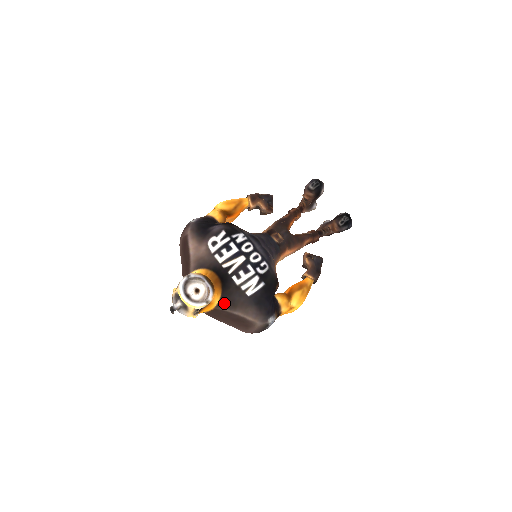
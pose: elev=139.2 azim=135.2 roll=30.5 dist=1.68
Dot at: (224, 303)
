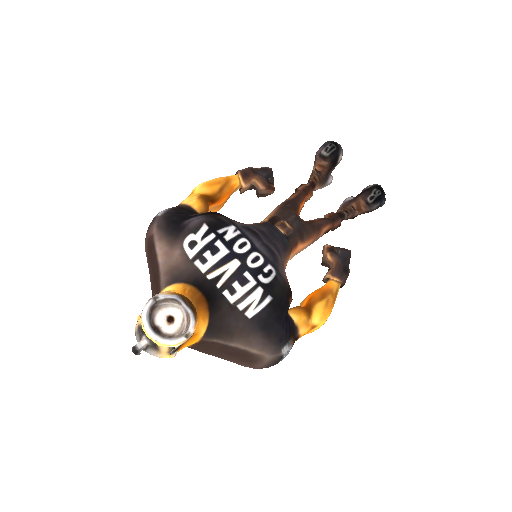
Dot at: (214, 331)
